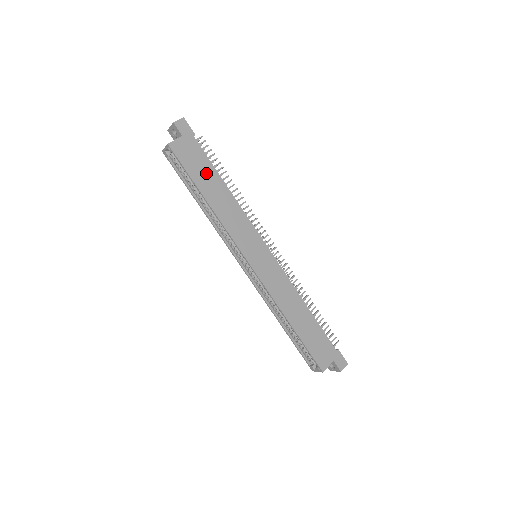
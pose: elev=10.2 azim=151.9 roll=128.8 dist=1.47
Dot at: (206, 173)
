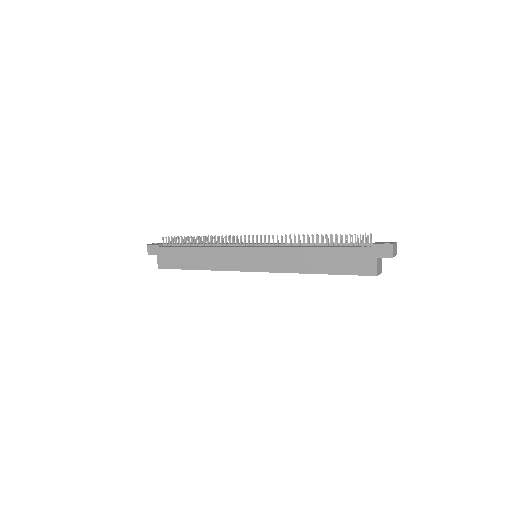
Dot at: (183, 256)
